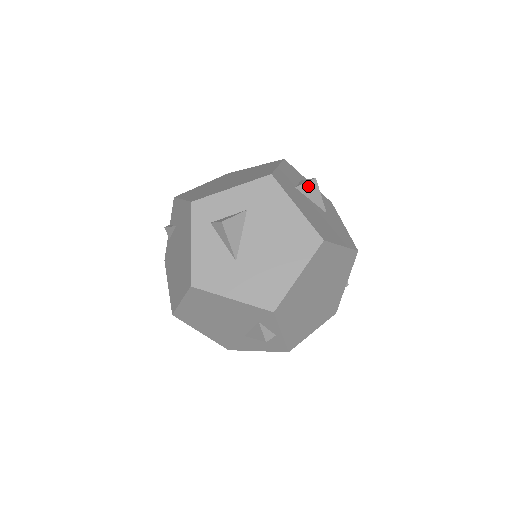
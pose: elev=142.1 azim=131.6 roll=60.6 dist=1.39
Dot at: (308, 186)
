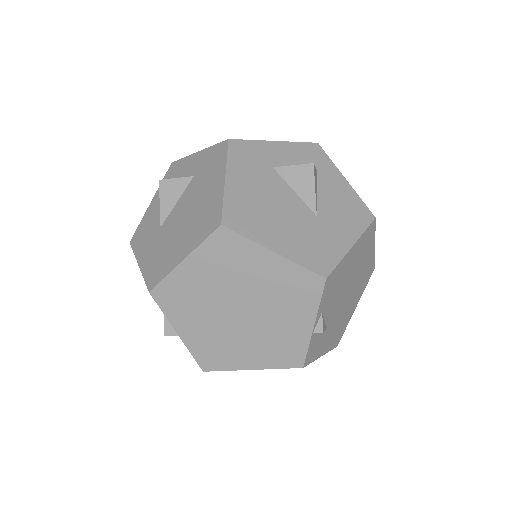
Dot at: (296, 171)
